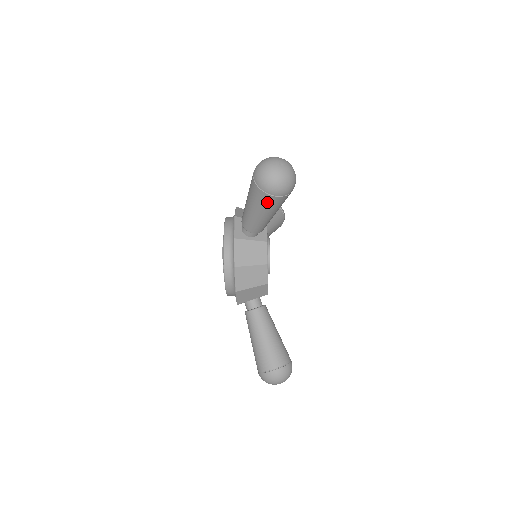
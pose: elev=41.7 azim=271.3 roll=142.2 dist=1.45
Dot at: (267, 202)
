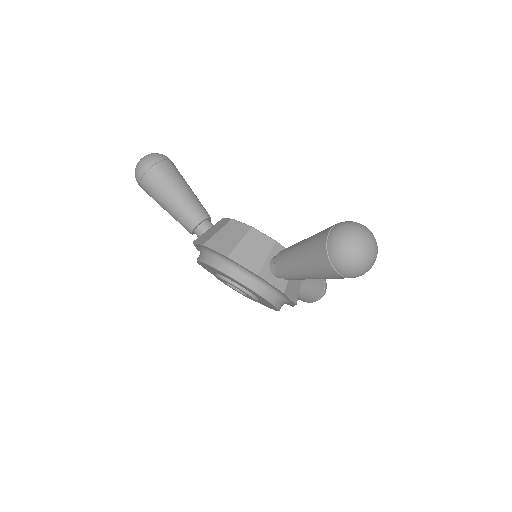
Dot at: (157, 179)
